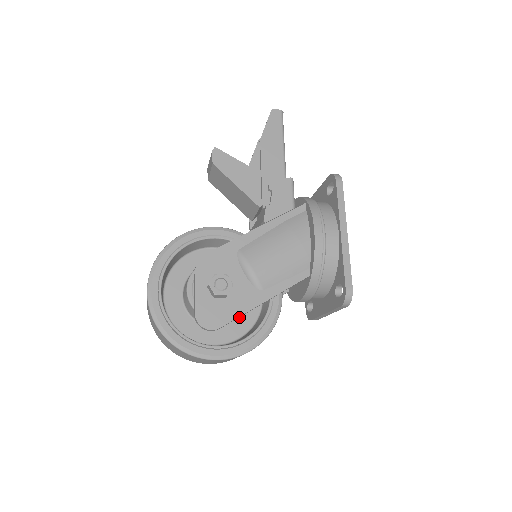
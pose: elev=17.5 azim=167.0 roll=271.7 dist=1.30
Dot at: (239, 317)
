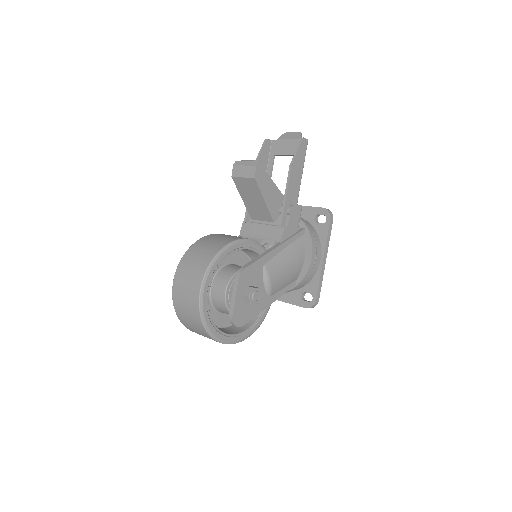
Dot at: occluded
